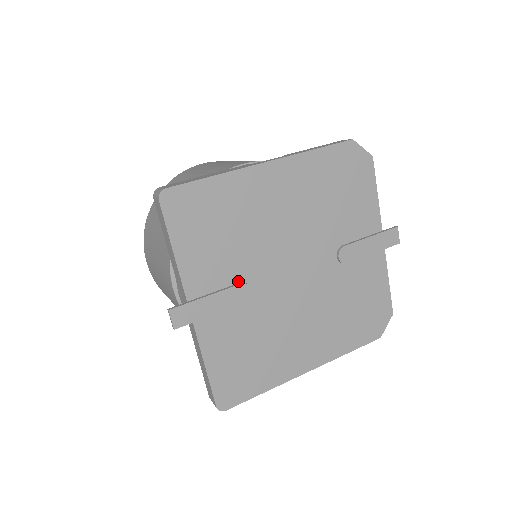
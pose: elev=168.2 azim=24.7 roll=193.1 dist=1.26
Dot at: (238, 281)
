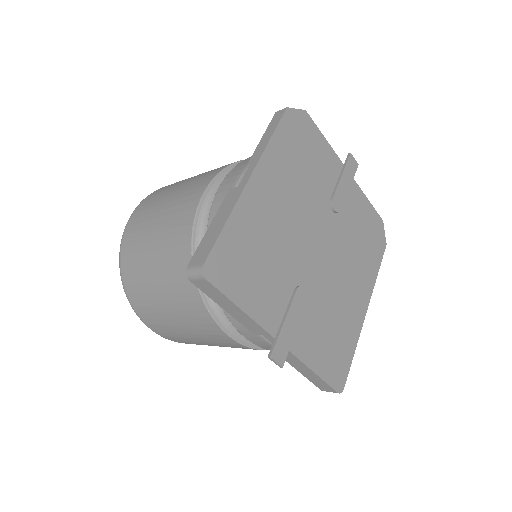
Dot at: (292, 290)
